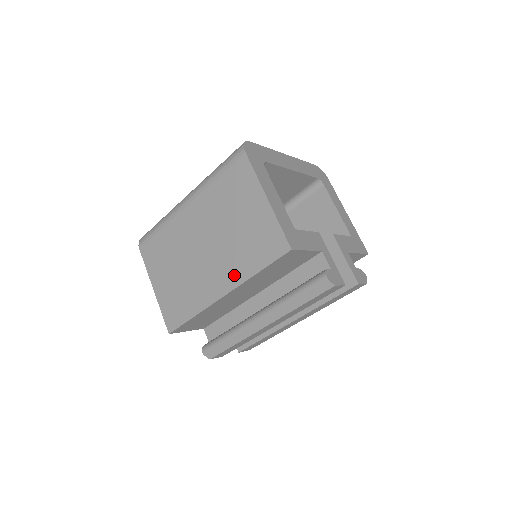
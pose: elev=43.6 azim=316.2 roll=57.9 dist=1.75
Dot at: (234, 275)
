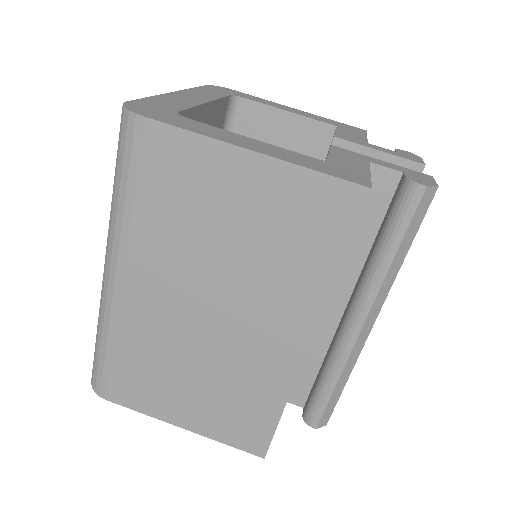
Dot at: (300, 306)
